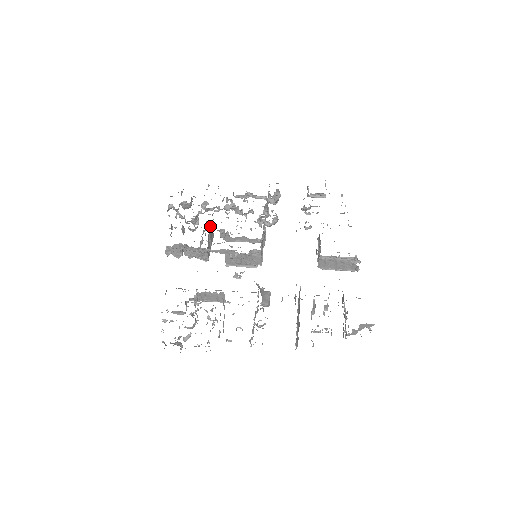
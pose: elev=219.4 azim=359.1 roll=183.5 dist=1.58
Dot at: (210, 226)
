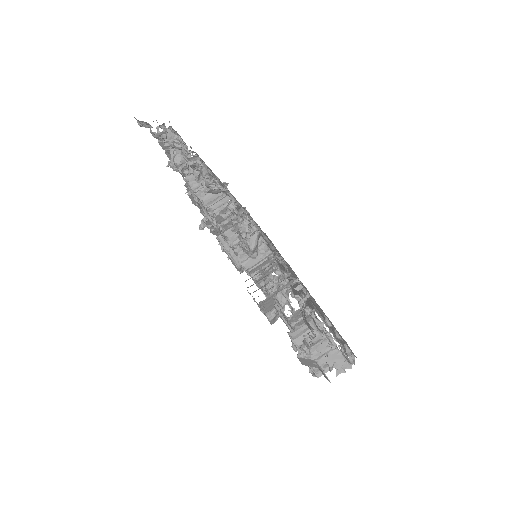
Dot at: occluded
